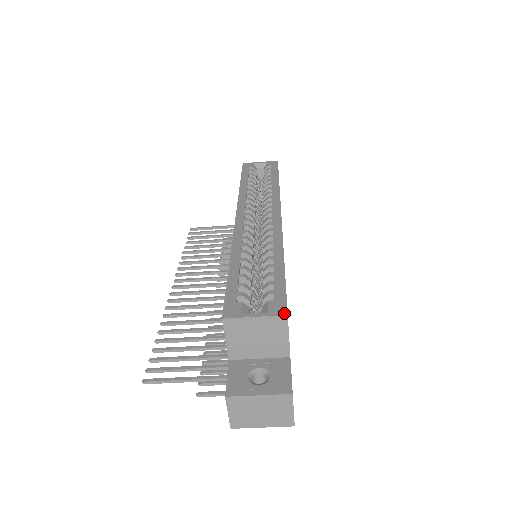
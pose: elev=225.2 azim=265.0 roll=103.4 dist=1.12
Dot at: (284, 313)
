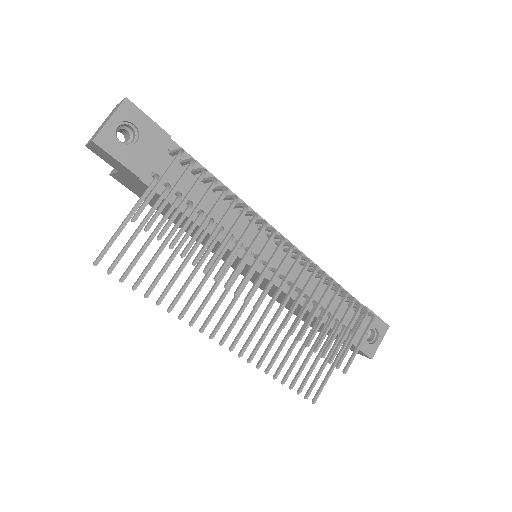
Dot at: occluded
